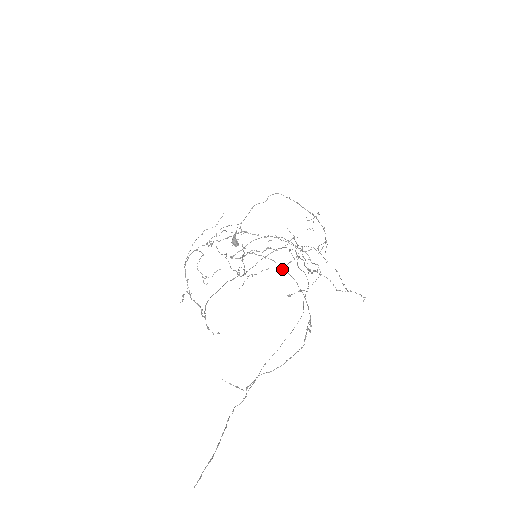
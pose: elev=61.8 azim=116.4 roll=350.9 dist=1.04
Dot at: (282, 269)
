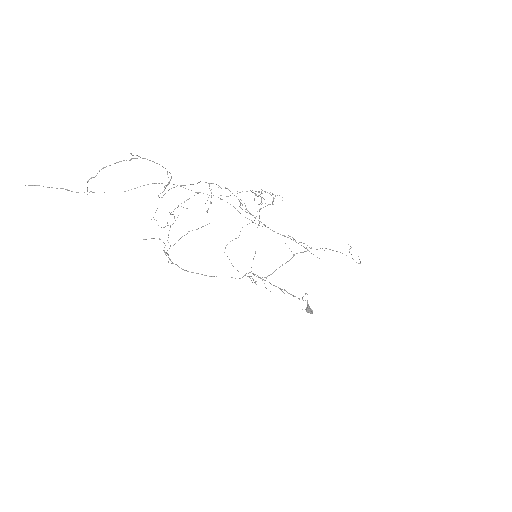
Dot at: occluded
